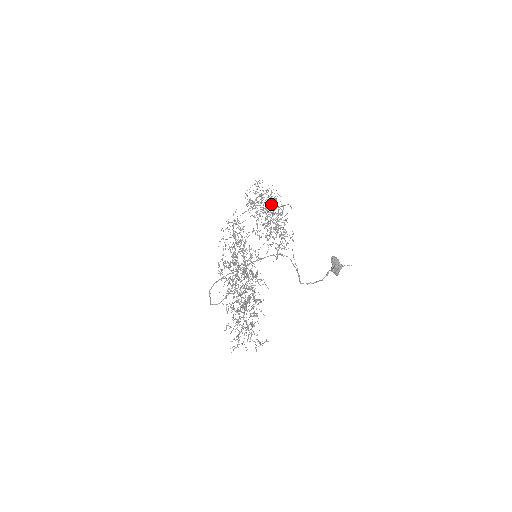
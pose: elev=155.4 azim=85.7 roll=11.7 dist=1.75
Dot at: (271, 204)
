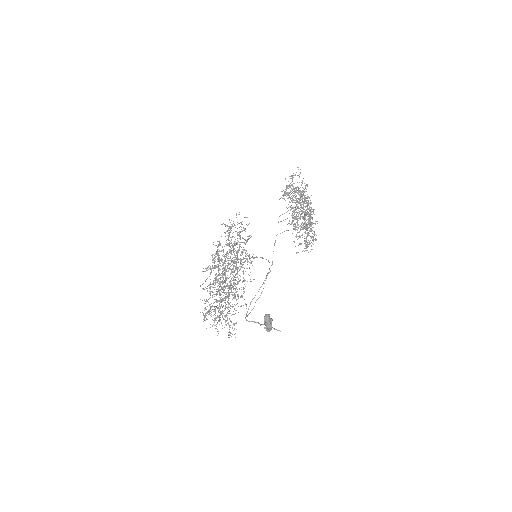
Dot at: (309, 197)
